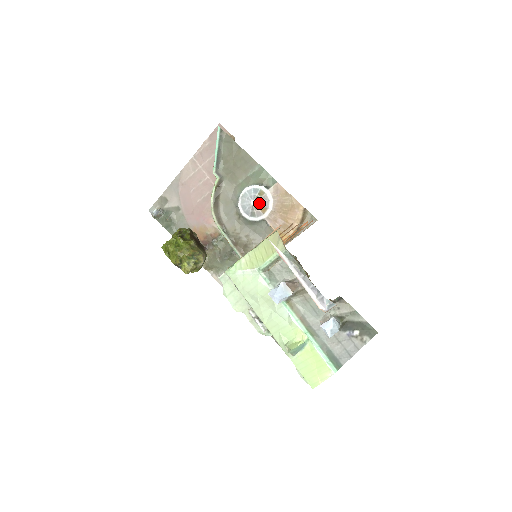
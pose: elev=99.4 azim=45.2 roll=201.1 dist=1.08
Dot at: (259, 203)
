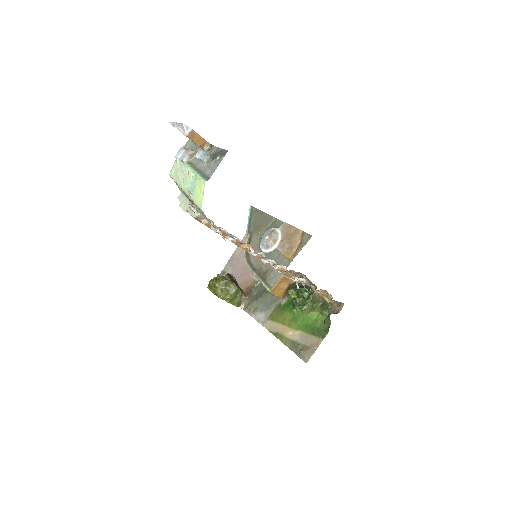
Dot at: (271, 237)
